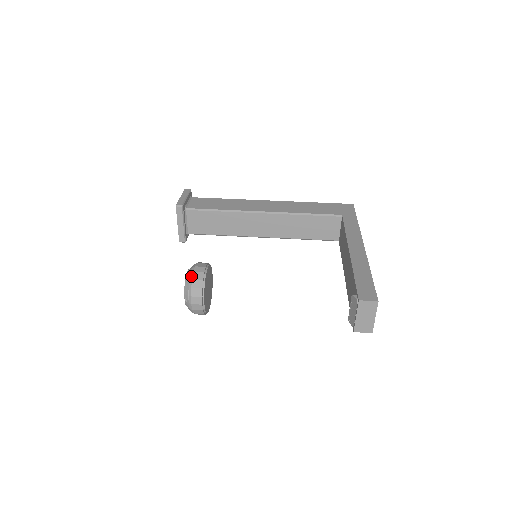
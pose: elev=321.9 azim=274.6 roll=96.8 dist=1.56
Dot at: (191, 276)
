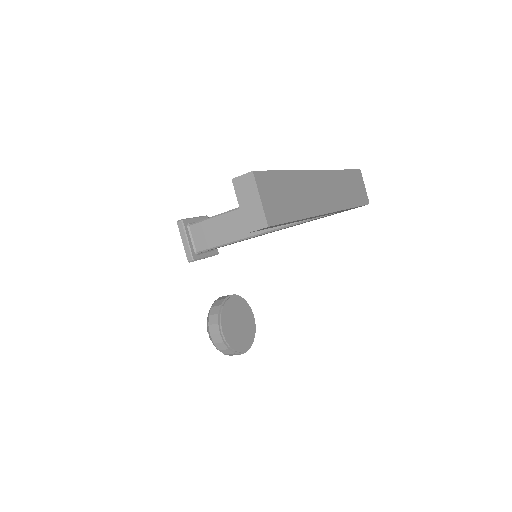
Dot at: (212, 305)
